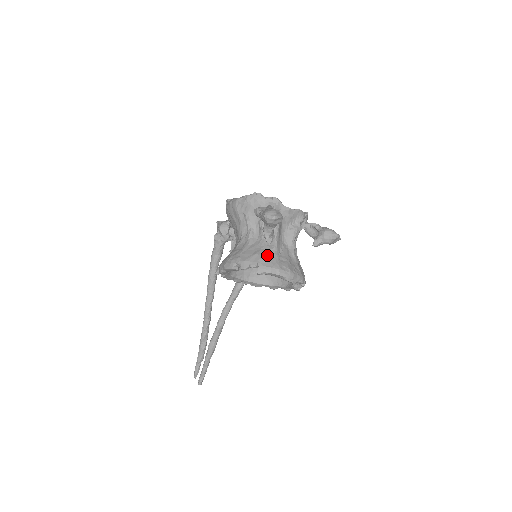
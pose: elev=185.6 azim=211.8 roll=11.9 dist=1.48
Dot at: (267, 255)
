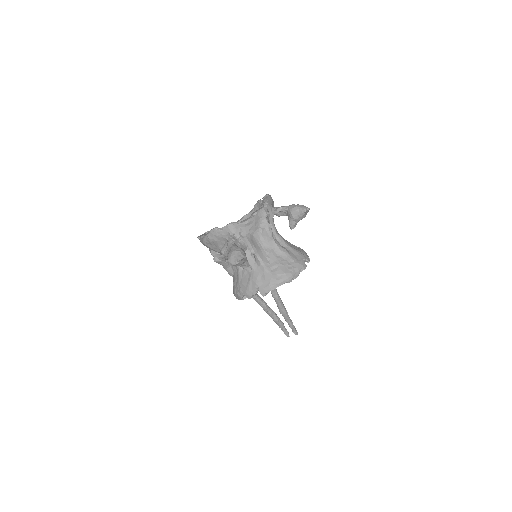
Dot at: (259, 275)
